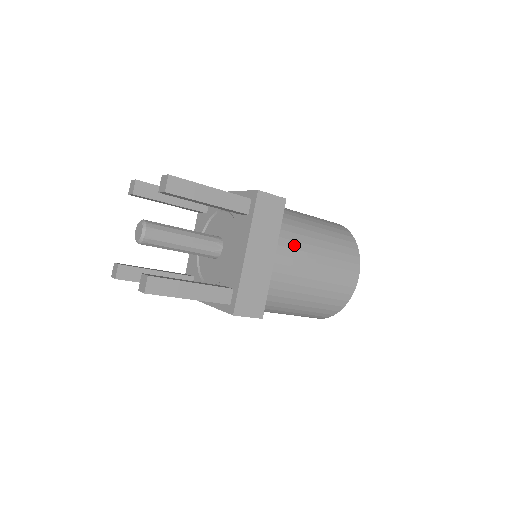
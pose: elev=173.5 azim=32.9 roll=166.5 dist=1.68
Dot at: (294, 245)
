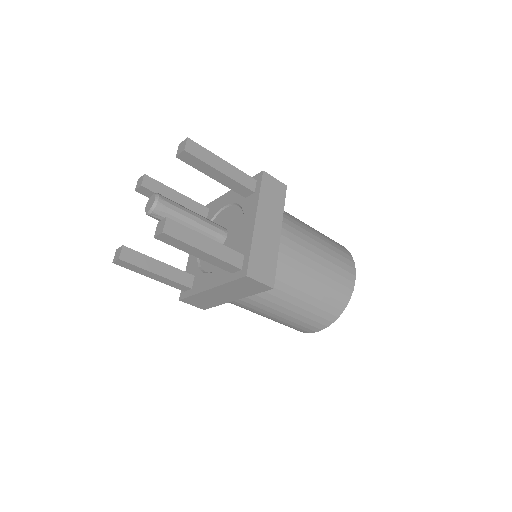
Dot at: (263, 301)
